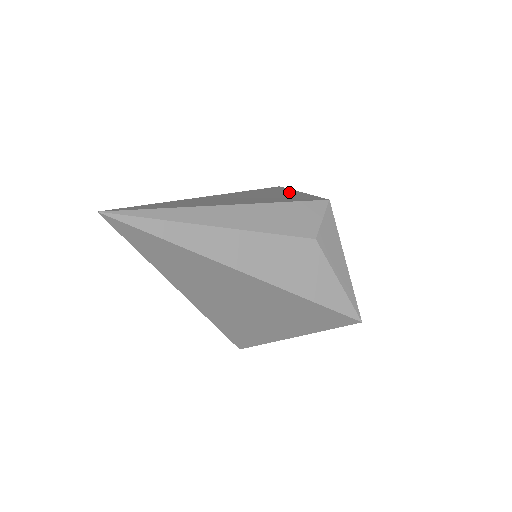
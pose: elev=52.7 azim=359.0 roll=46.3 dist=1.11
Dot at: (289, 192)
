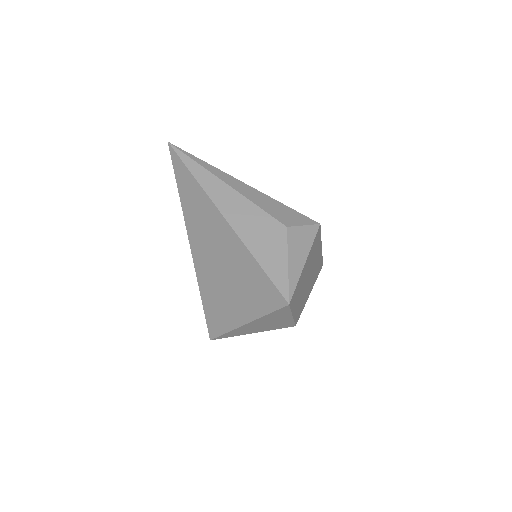
Dot at: occluded
